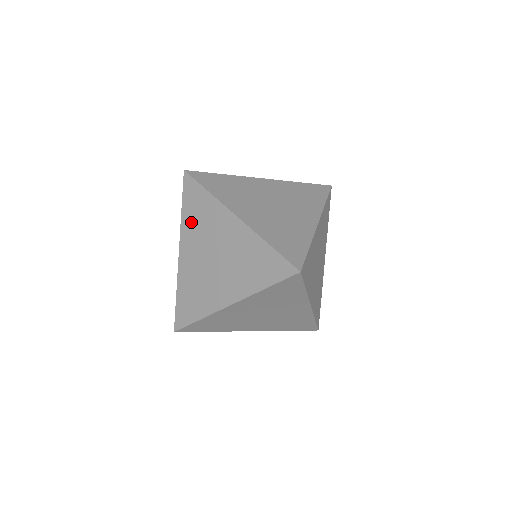
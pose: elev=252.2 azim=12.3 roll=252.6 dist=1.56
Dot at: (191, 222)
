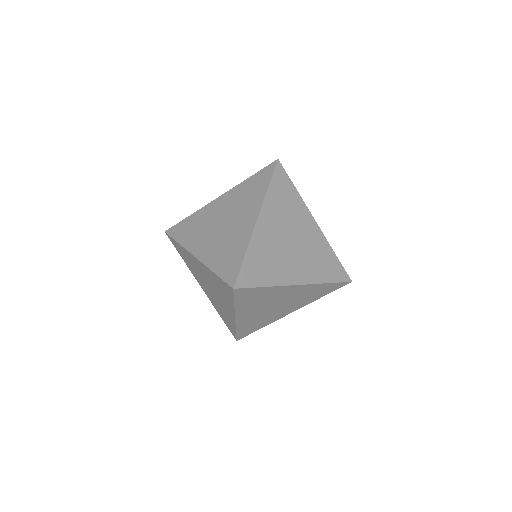
Dot at: (243, 190)
